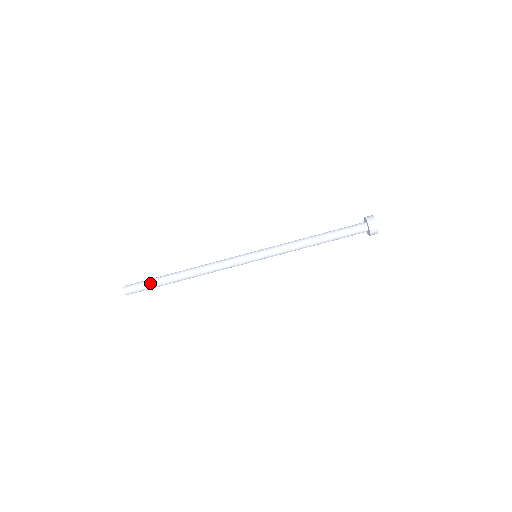
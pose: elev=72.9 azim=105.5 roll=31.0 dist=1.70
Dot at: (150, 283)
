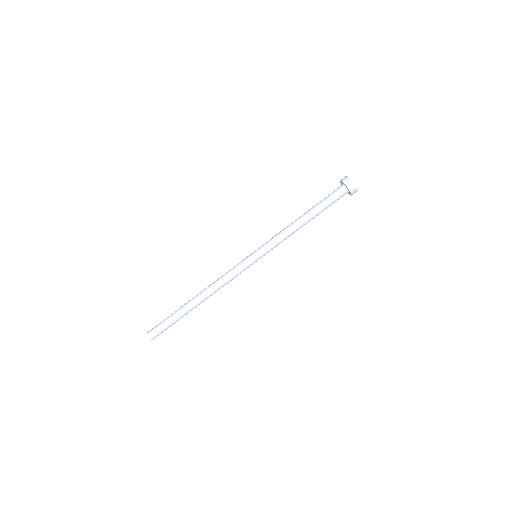
Dot at: (170, 321)
